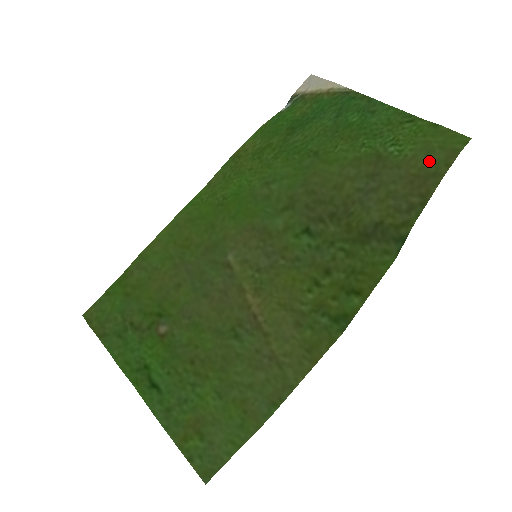
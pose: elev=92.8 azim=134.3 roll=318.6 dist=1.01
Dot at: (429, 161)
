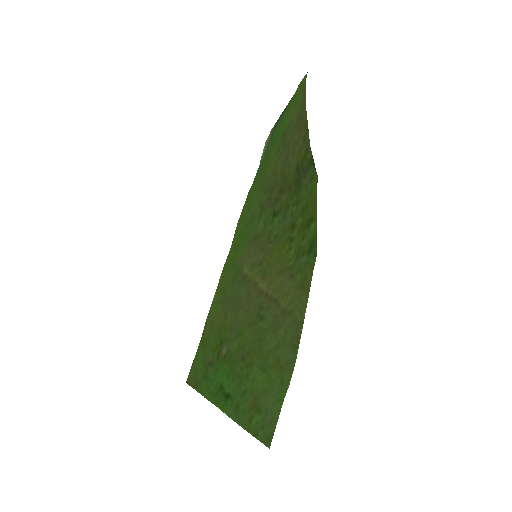
Dot at: (298, 106)
